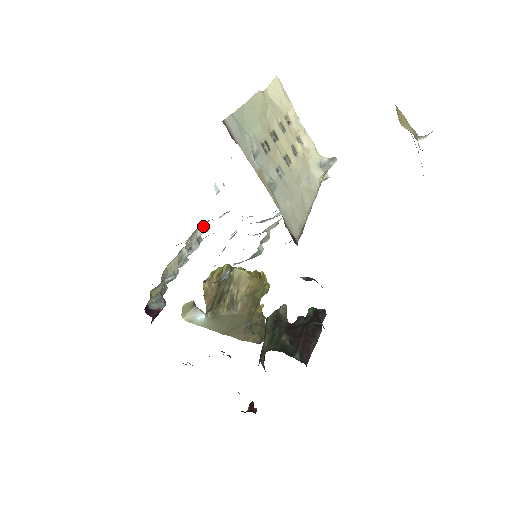
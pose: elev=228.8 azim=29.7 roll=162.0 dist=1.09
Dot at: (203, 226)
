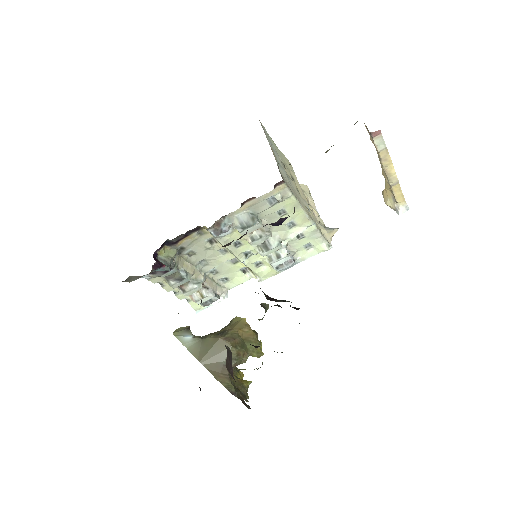
Dot at: (224, 289)
